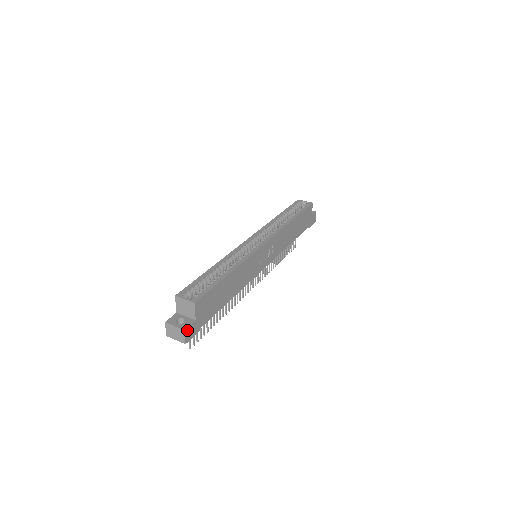
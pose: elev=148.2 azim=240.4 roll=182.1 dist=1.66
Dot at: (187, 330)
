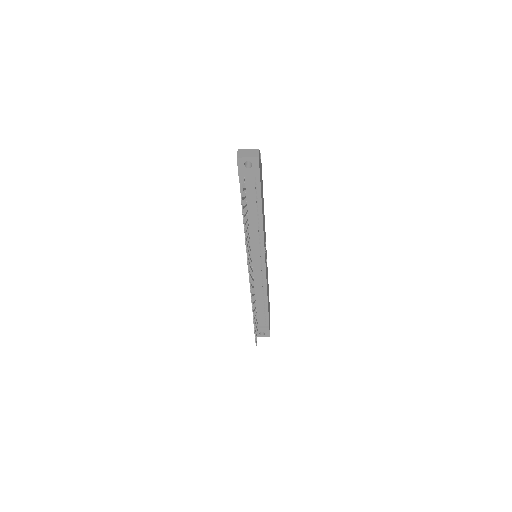
Dot at: (259, 154)
